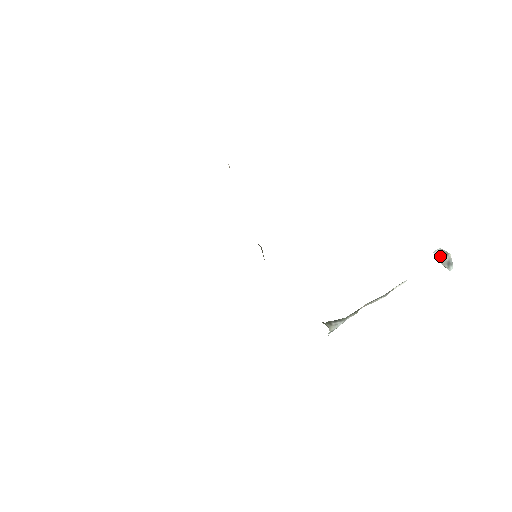
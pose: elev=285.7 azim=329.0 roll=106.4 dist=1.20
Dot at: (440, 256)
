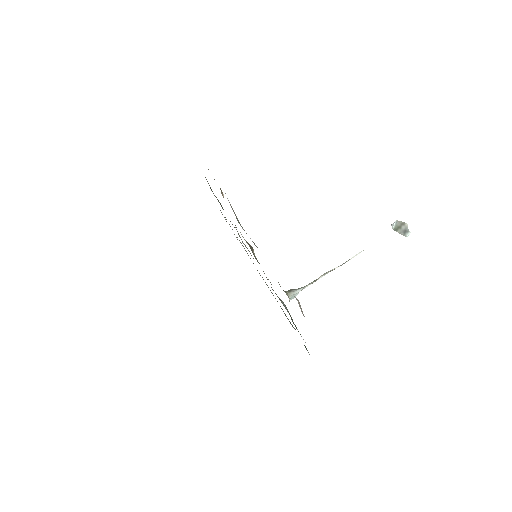
Dot at: (397, 227)
